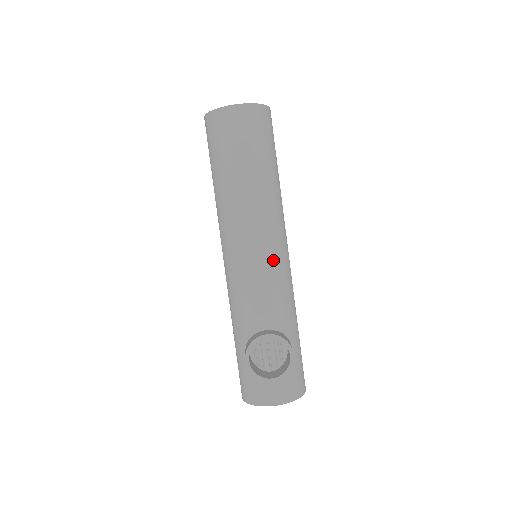
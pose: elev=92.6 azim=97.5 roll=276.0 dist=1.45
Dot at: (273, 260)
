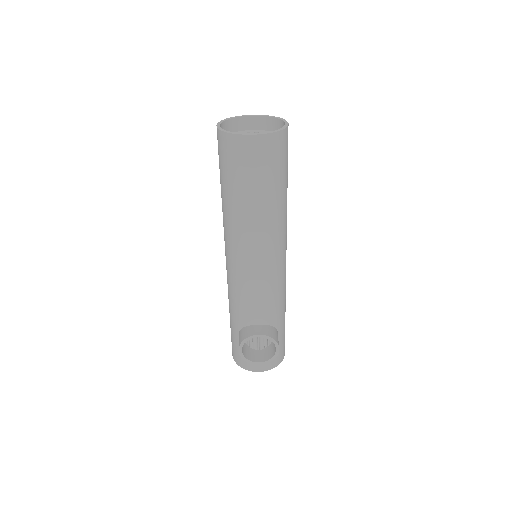
Dot at: (271, 274)
